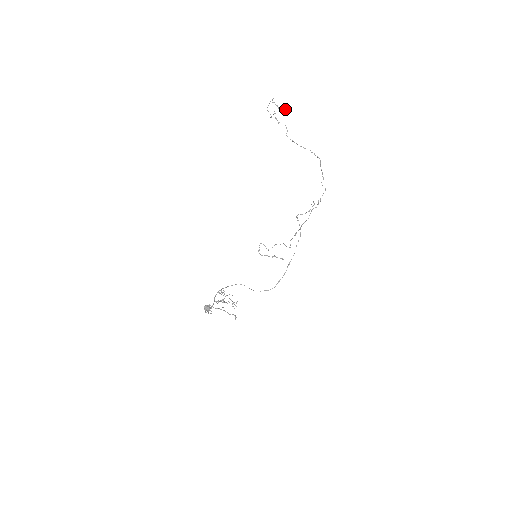
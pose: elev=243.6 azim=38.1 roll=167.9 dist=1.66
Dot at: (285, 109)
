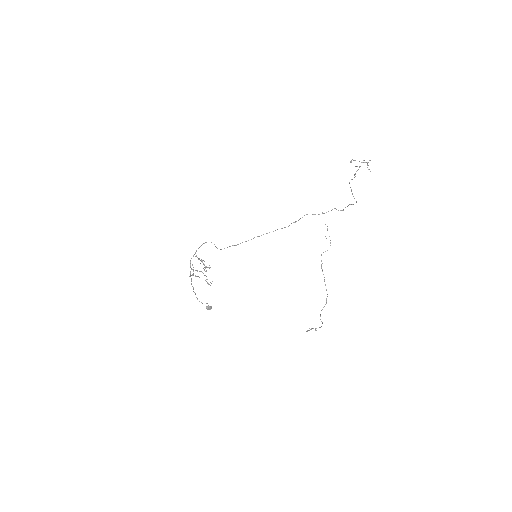
Dot at: occluded
